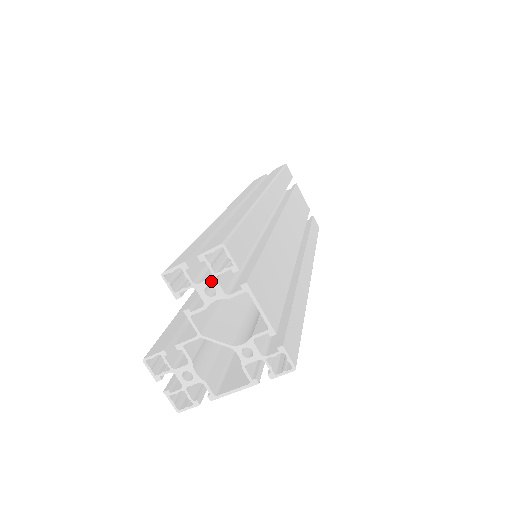
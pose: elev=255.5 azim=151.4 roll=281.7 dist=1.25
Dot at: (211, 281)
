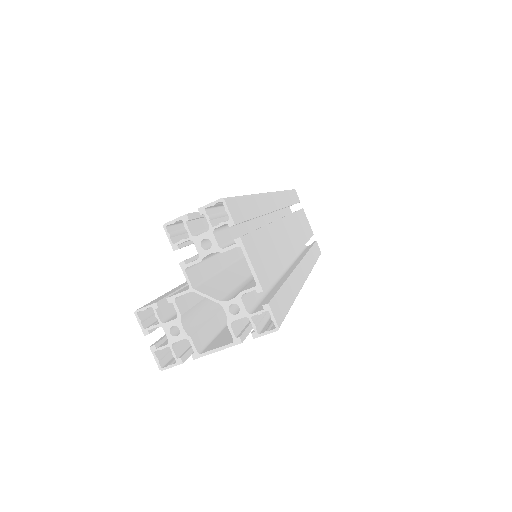
Dot at: (208, 234)
